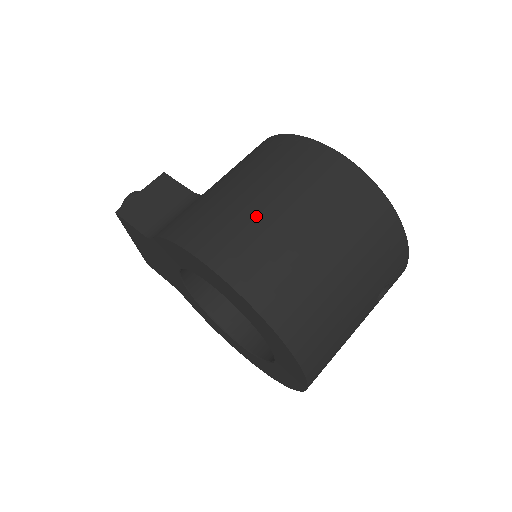
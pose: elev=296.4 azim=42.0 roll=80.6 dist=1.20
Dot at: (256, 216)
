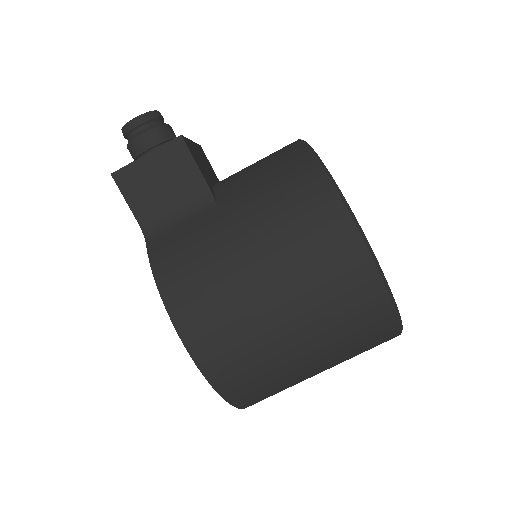
Dot at: (255, 317)
